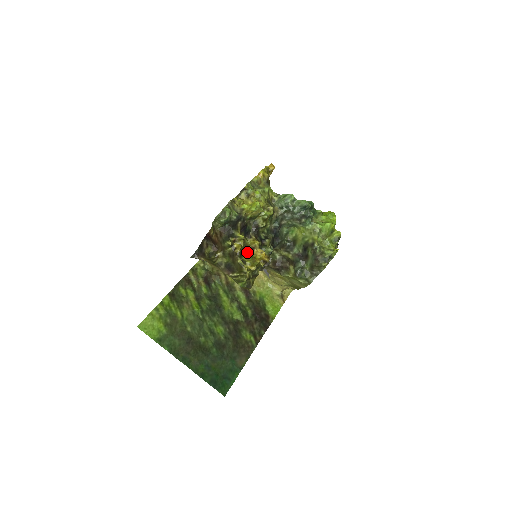
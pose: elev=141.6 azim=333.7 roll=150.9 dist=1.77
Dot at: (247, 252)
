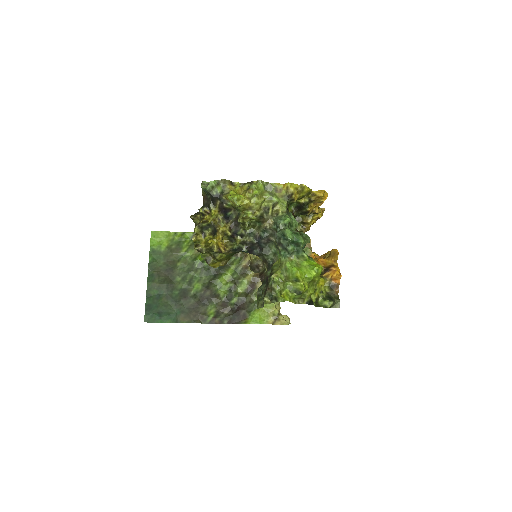
Dot at: (214, 231)
